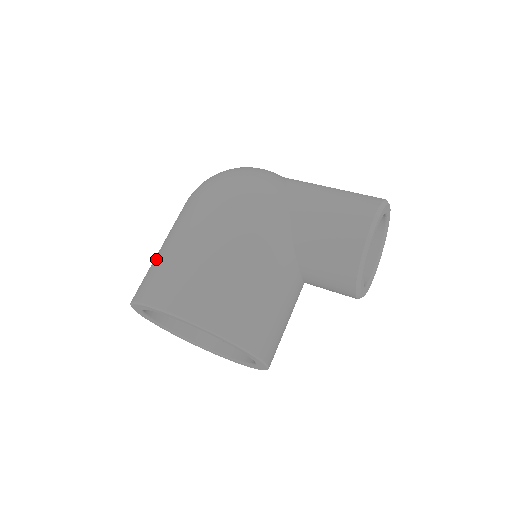
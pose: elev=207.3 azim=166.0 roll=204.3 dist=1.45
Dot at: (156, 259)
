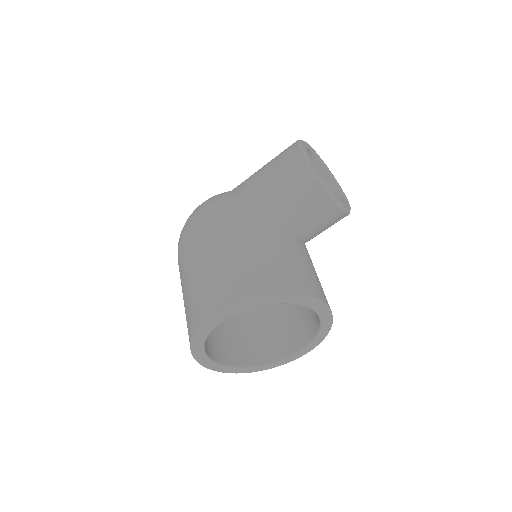
Dot at: (185, 307)
